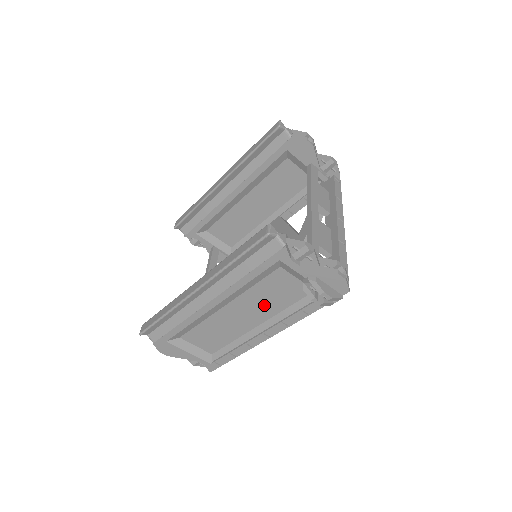
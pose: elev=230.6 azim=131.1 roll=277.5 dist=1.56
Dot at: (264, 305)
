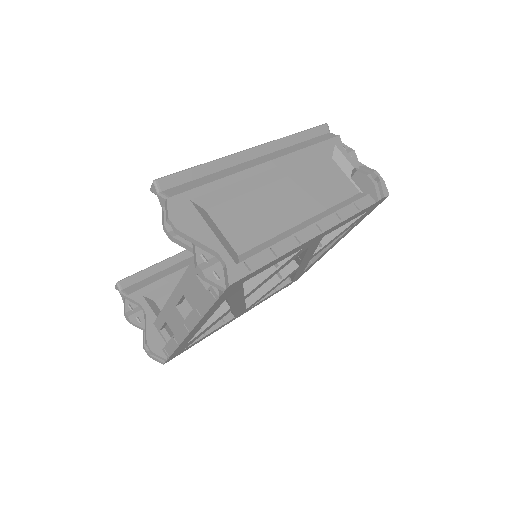
Dot at: (315, 194)
